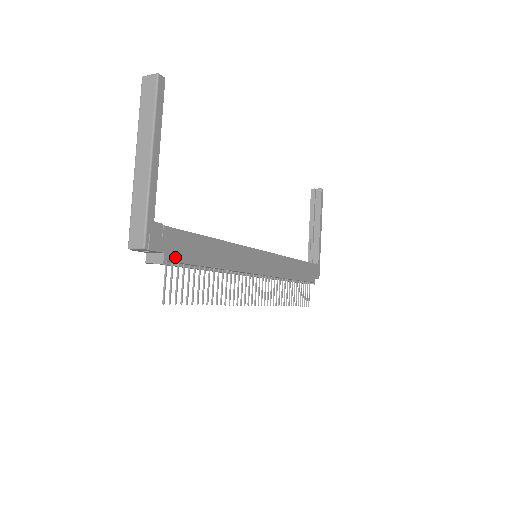
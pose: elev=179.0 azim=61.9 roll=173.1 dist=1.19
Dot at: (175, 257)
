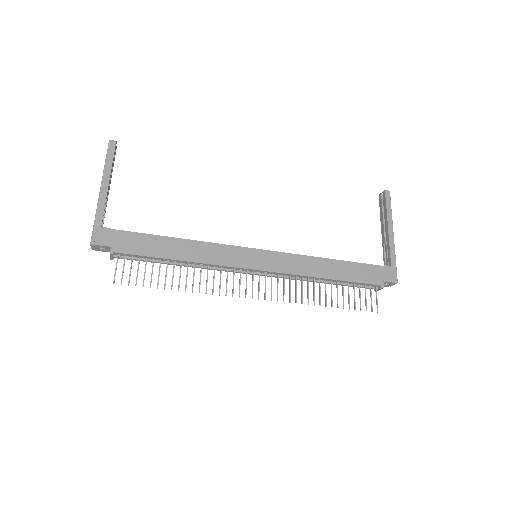
Dot at: (124, 250)
